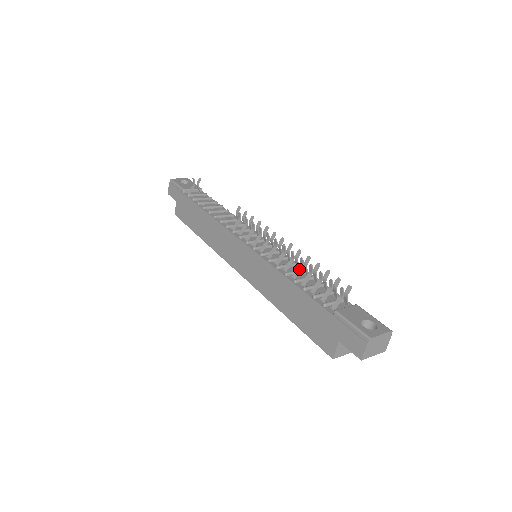
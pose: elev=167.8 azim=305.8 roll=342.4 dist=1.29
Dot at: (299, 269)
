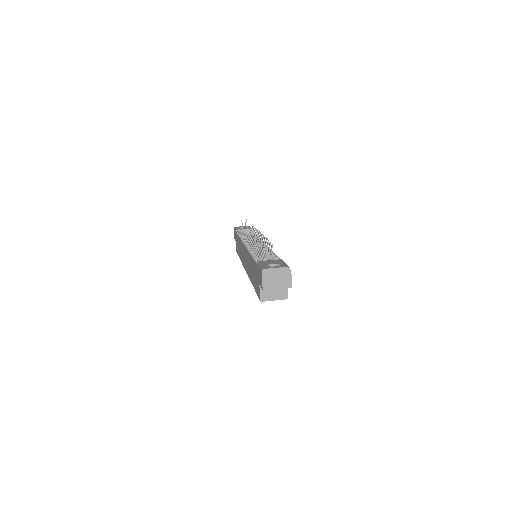
Dot at: (258, 247)
